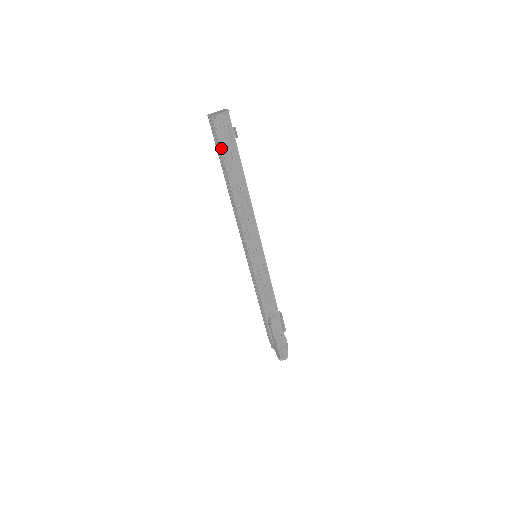
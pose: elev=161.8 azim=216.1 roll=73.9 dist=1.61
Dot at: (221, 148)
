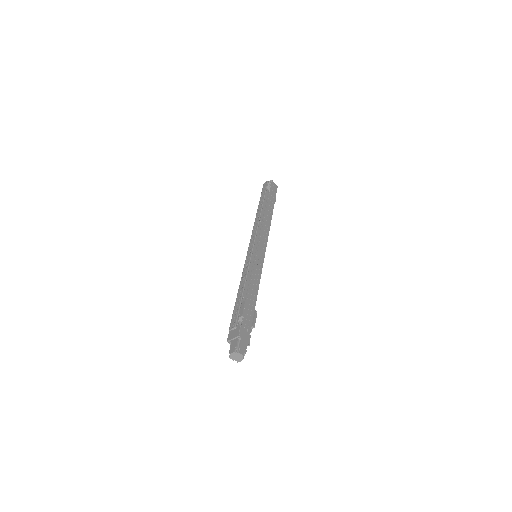
Dot at: occluded
